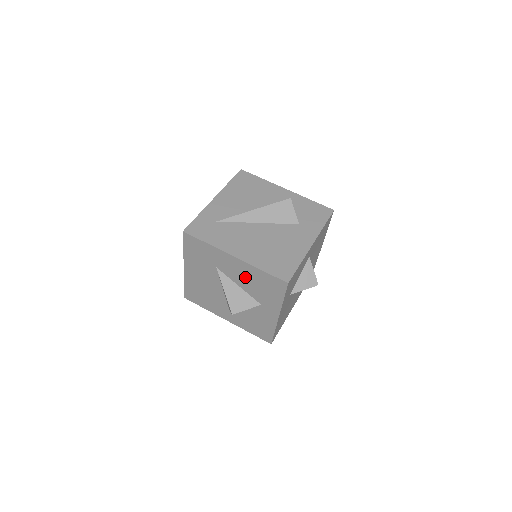
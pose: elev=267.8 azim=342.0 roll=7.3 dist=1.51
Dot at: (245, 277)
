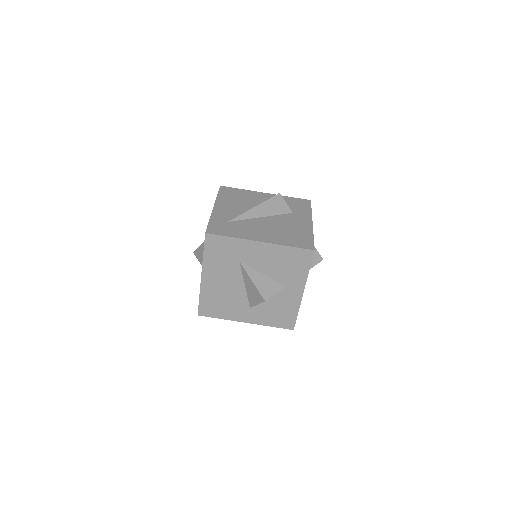
Dot at: (270, 261)
